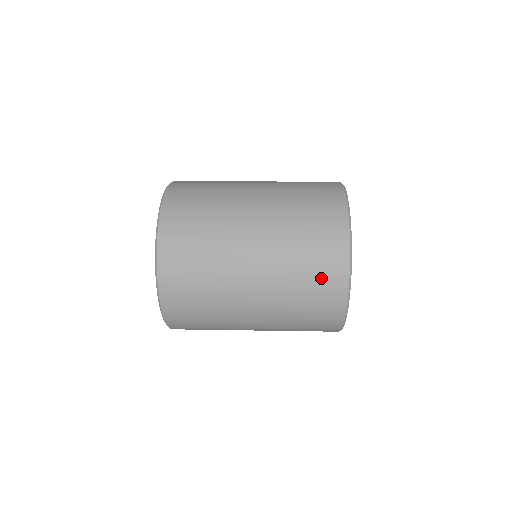
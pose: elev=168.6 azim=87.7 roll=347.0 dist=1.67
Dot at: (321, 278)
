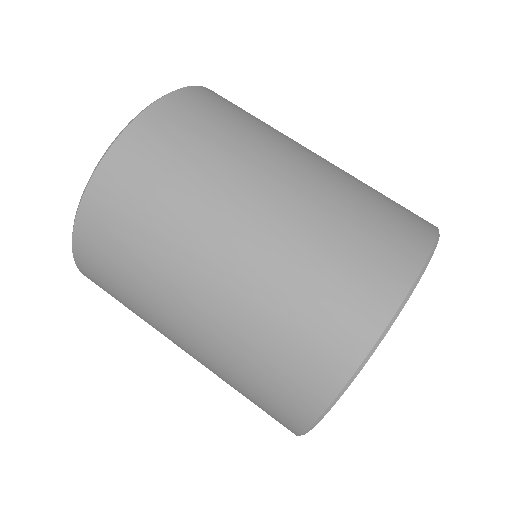
Dot at: (271, 399)
